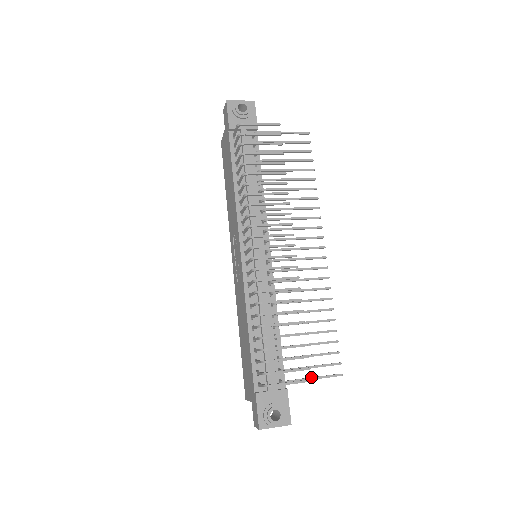
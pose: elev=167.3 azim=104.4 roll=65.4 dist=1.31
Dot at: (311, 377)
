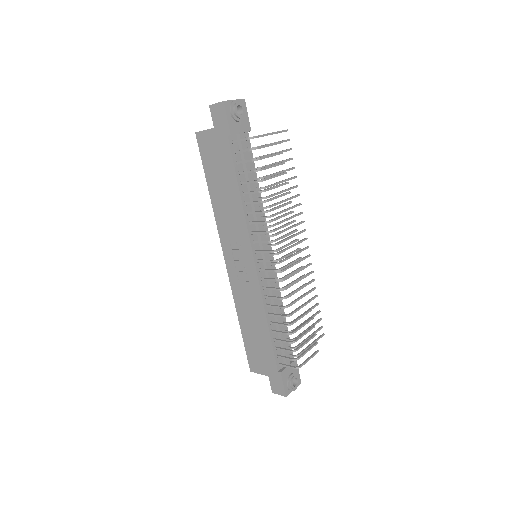
Dot at: (310, 345)
